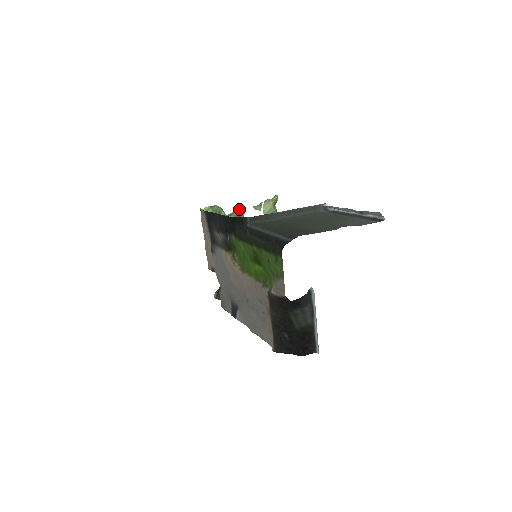
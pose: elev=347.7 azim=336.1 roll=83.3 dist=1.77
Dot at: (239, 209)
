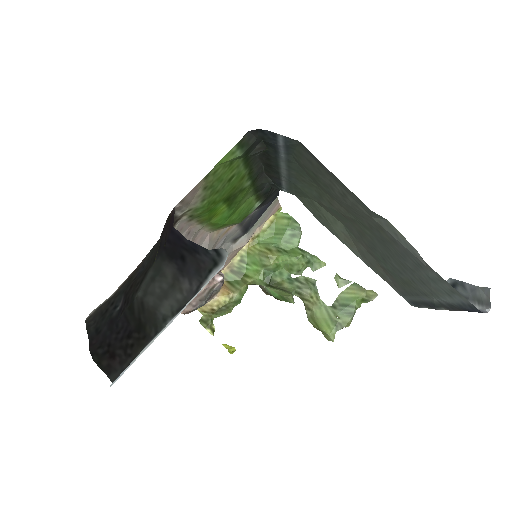
Dot at: occluded
